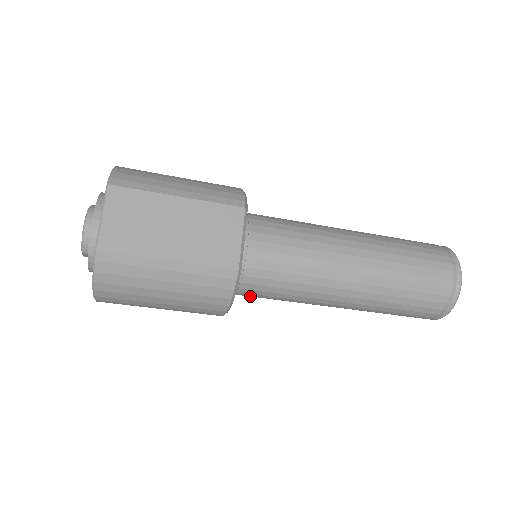
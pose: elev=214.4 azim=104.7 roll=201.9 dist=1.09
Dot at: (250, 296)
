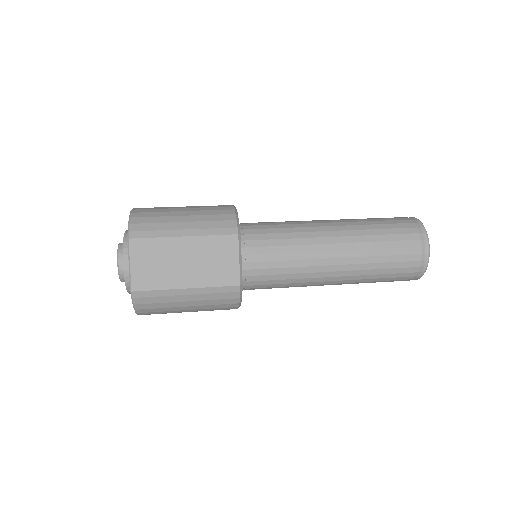
Dot at: occluded
